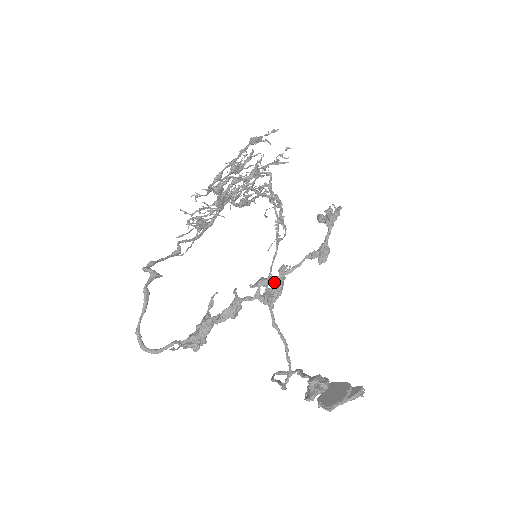
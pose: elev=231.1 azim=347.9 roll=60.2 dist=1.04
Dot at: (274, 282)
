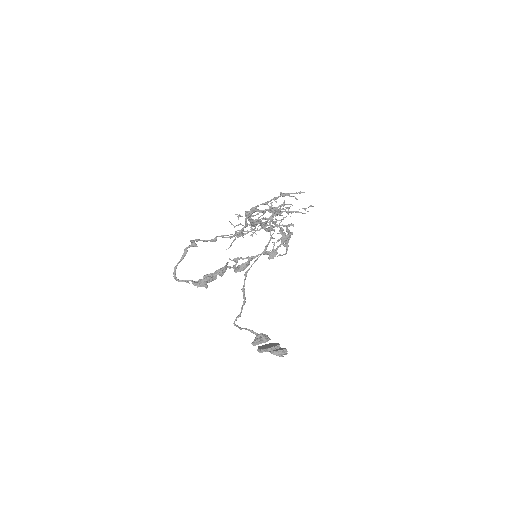
Dot at: (245, 262)
